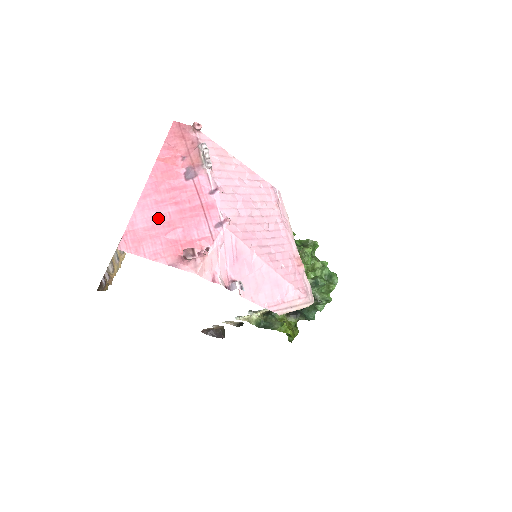
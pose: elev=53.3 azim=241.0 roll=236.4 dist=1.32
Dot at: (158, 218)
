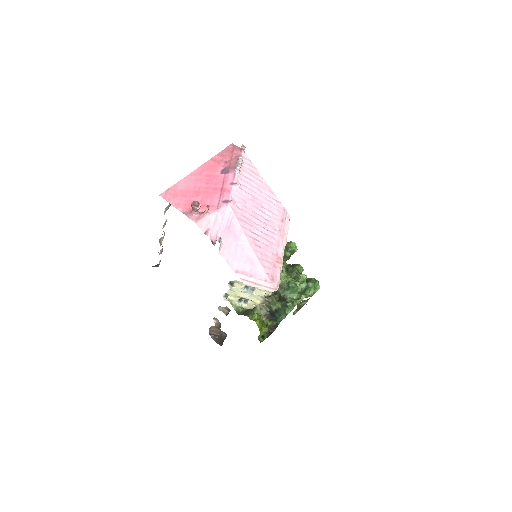
Dot at: (192, 187)
